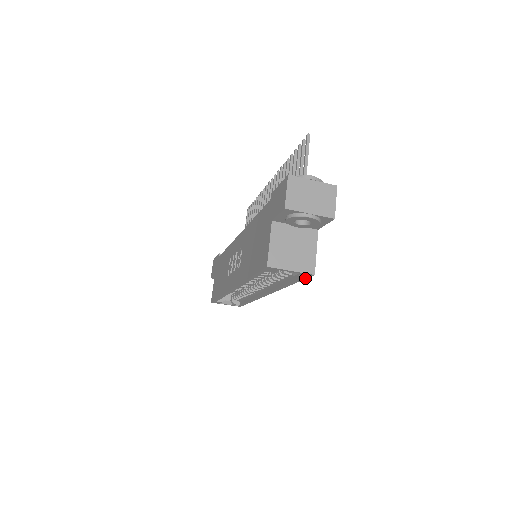
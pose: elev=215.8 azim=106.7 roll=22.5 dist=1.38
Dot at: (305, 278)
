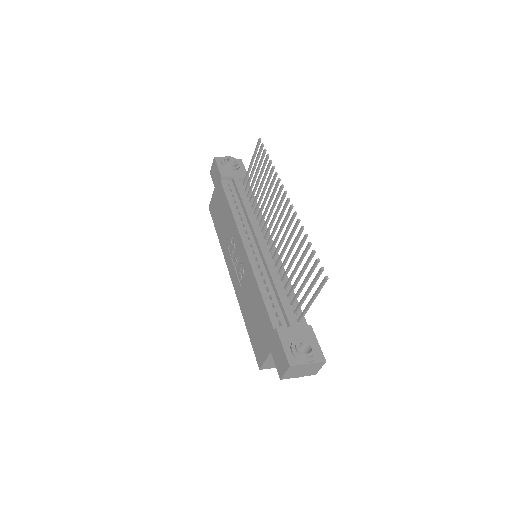
Dot at: occluded
